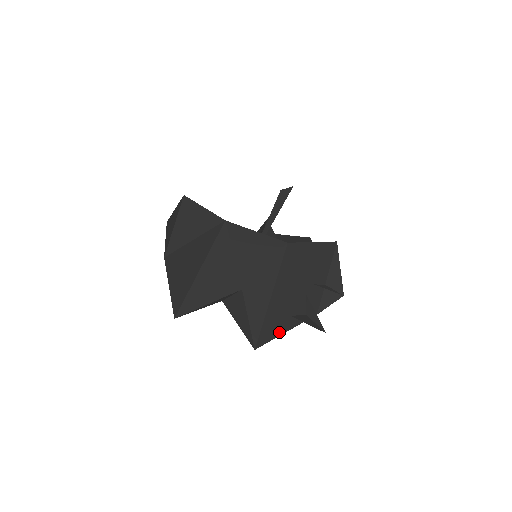
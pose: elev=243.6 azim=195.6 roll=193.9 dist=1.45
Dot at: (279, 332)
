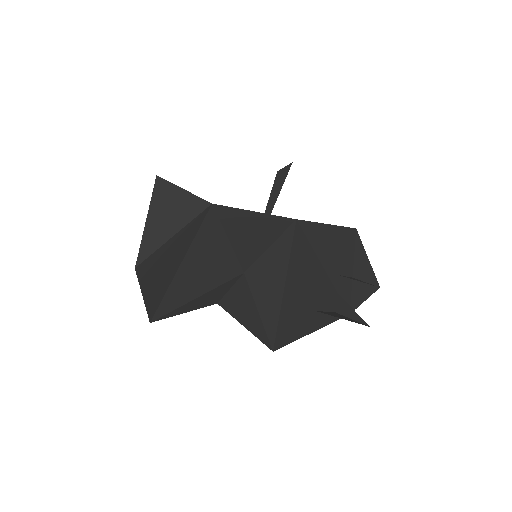
Dot at: (303, 331)
